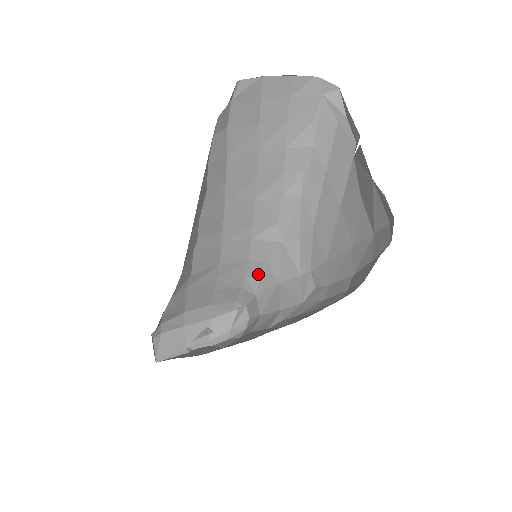
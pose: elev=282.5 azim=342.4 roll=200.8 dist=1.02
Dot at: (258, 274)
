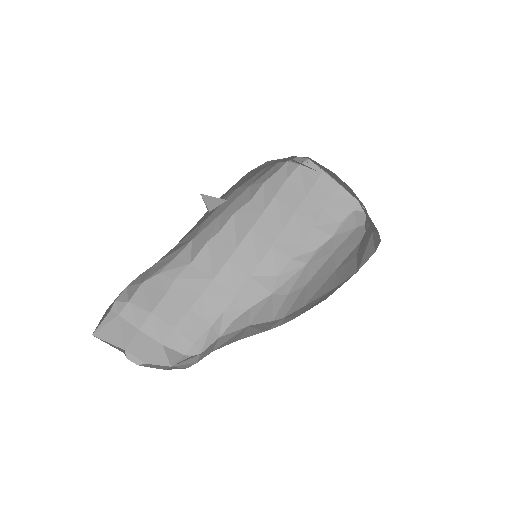
Dot at: (235, 316)
